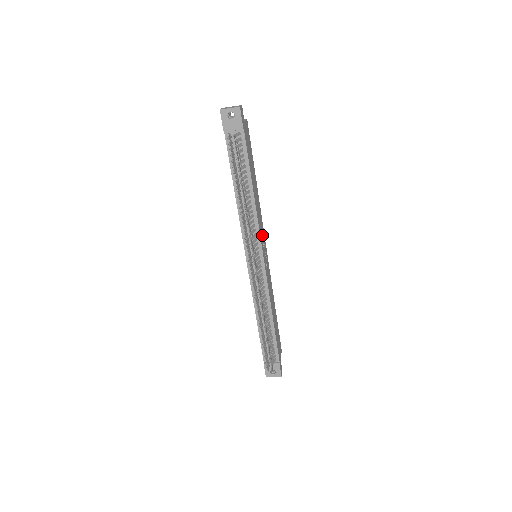
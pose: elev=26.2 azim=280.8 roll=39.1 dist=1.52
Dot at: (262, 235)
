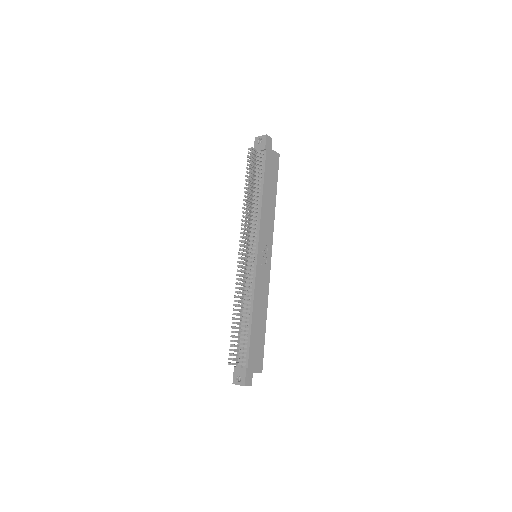
Dot at: (266, 240)
